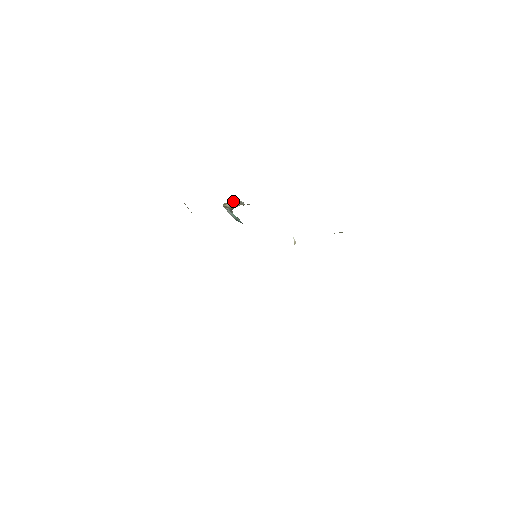
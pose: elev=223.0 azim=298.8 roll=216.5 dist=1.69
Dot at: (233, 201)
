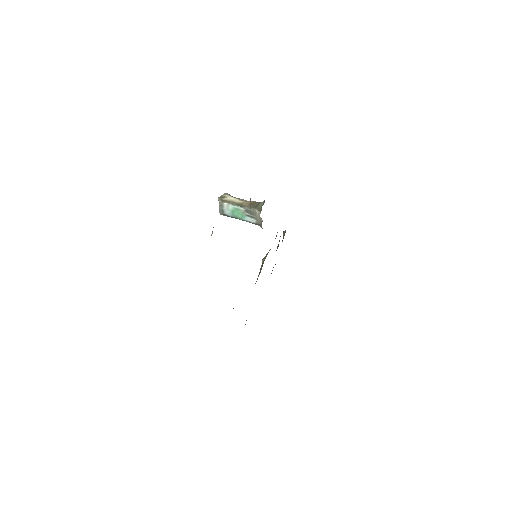
Dot at: (230, 195)
